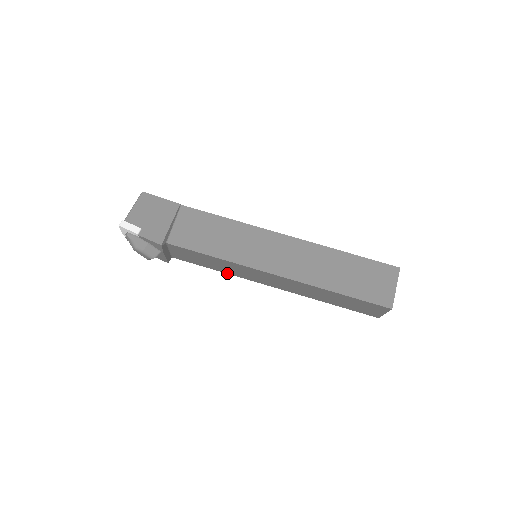
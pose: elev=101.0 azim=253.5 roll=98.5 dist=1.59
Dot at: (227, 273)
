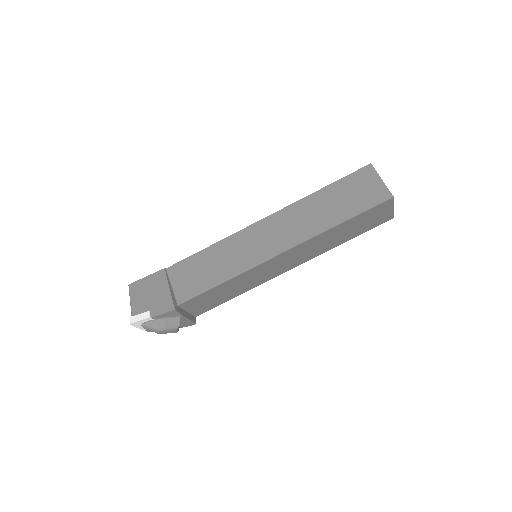
Dot at: occluded
